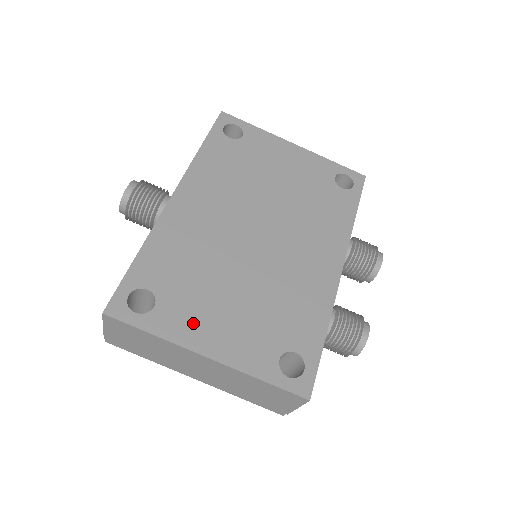
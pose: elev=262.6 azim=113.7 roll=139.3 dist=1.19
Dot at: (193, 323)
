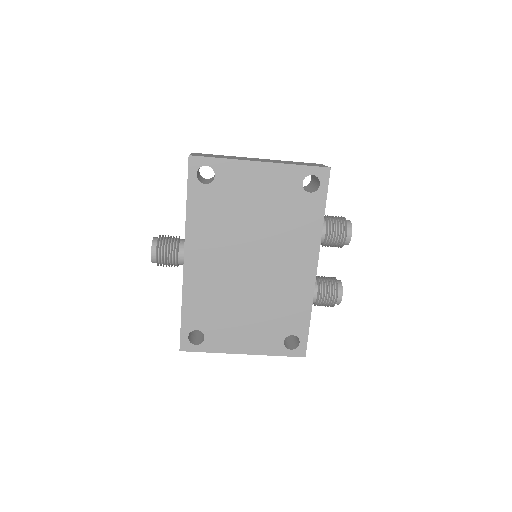
Dot at: (229, 339)
